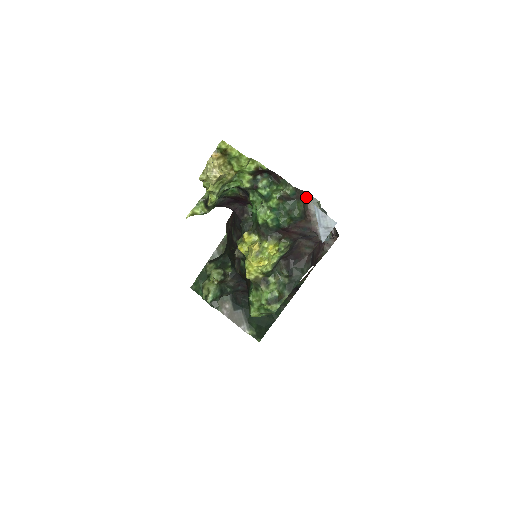
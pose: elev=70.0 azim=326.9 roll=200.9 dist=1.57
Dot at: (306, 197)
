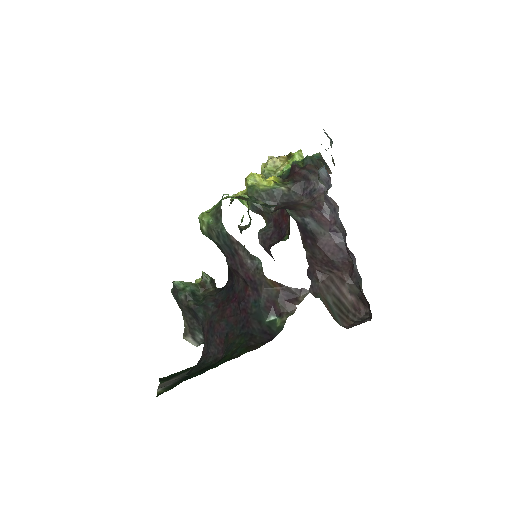
Dot at: (329, 173)
